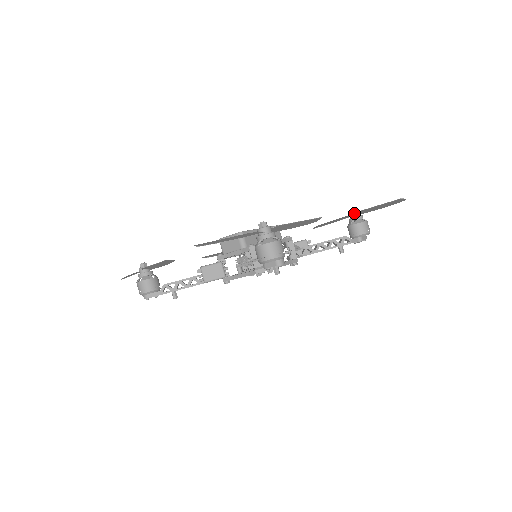
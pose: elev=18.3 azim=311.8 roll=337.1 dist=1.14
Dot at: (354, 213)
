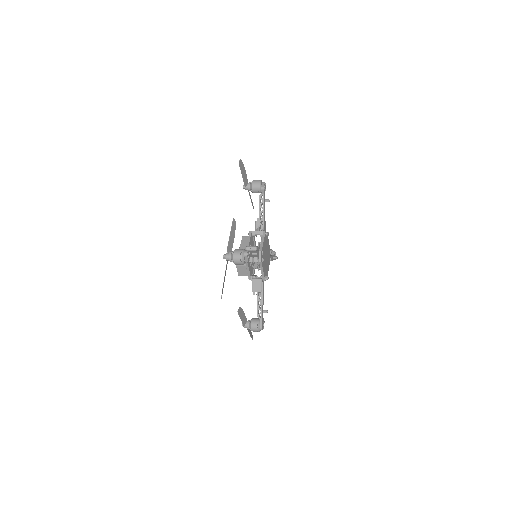
Dot at: (246, 188)
